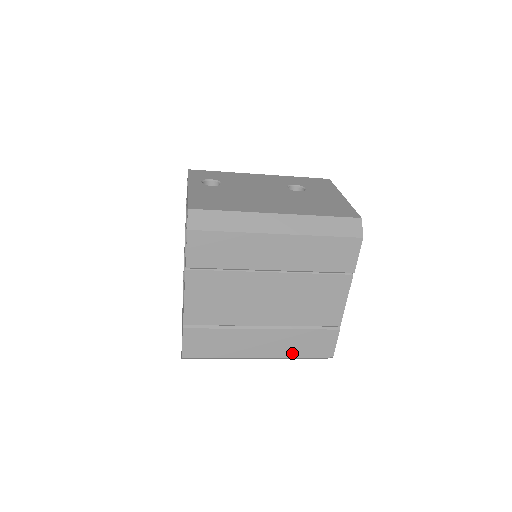
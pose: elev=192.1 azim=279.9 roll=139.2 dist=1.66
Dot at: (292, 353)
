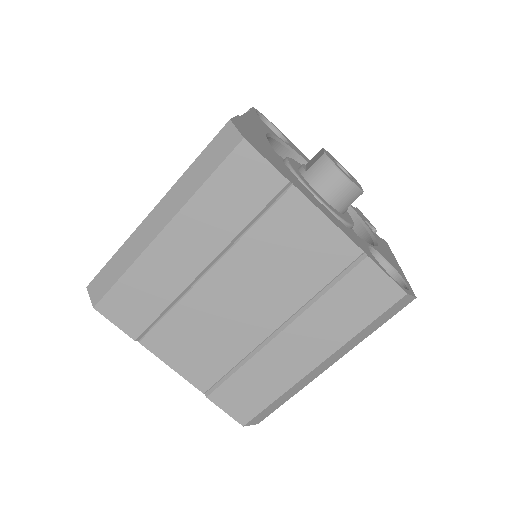
Dot at: occluded
